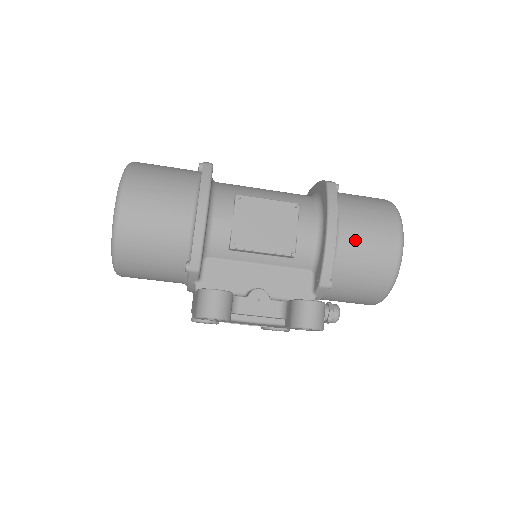
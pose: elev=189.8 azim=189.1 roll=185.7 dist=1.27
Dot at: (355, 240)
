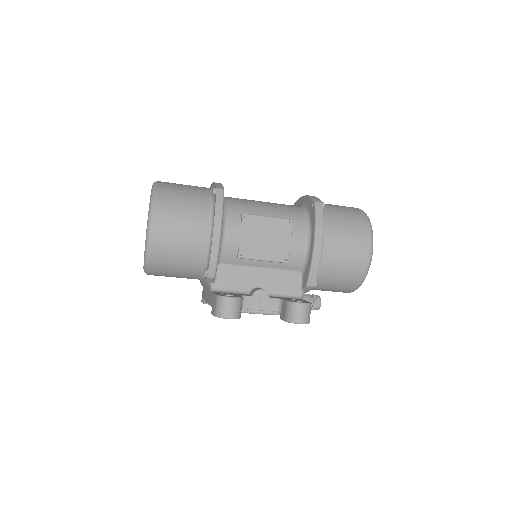
Dot at: (336, 250)
